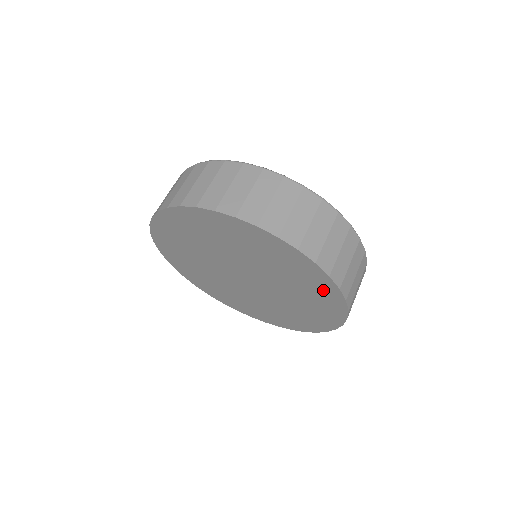
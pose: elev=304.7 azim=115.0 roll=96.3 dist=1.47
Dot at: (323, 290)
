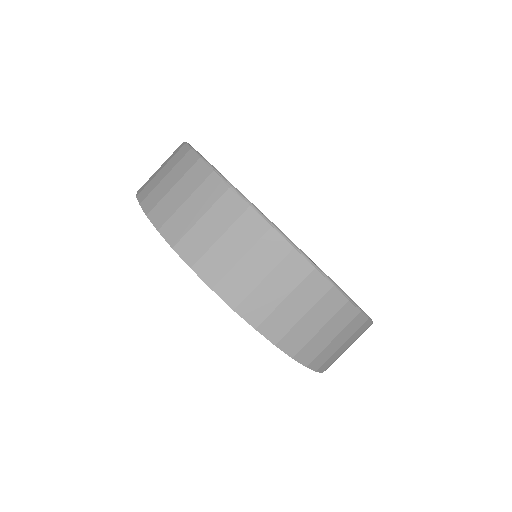
Dot at: occluded
